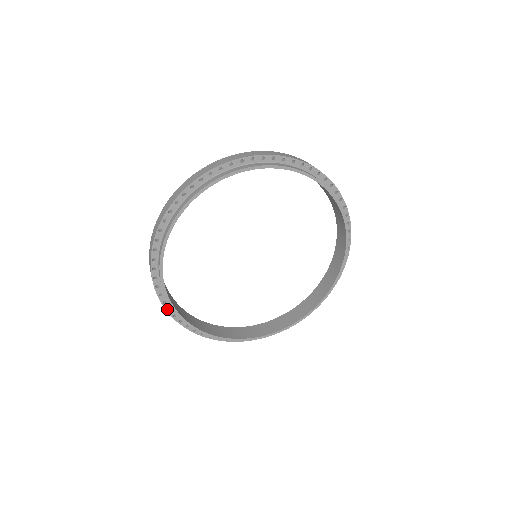
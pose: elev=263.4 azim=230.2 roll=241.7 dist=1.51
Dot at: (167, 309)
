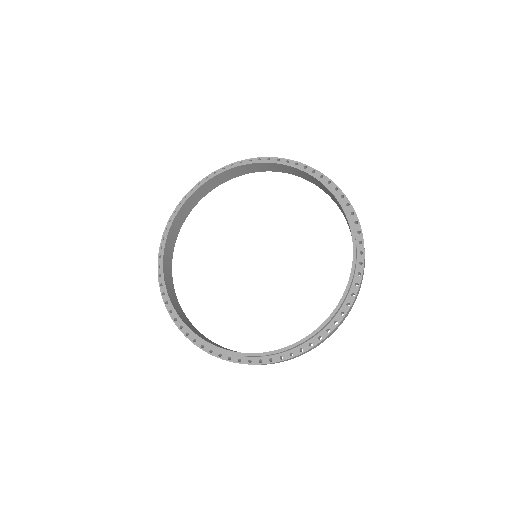
Dot at: (187, 336)
